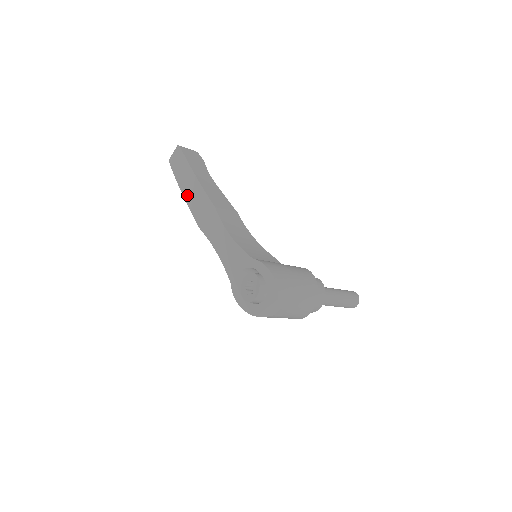
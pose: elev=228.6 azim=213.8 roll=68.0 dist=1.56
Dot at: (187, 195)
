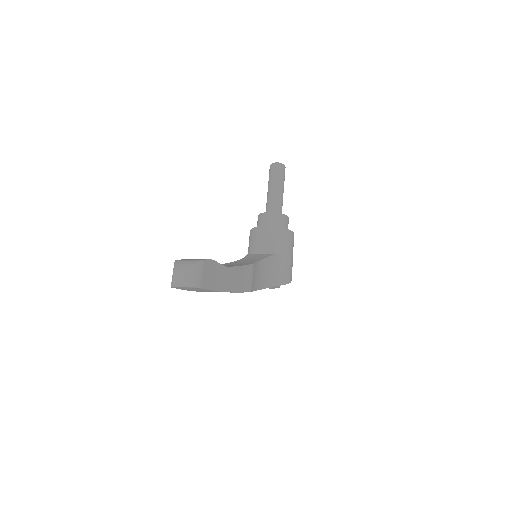
Dot at: occluded
